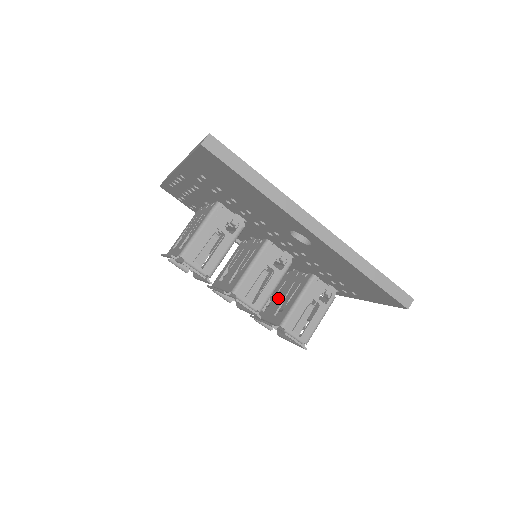
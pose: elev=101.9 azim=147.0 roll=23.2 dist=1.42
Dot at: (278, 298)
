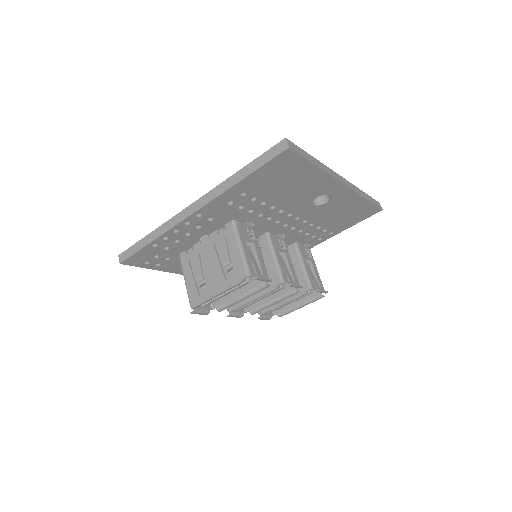
Dot at: occluded
